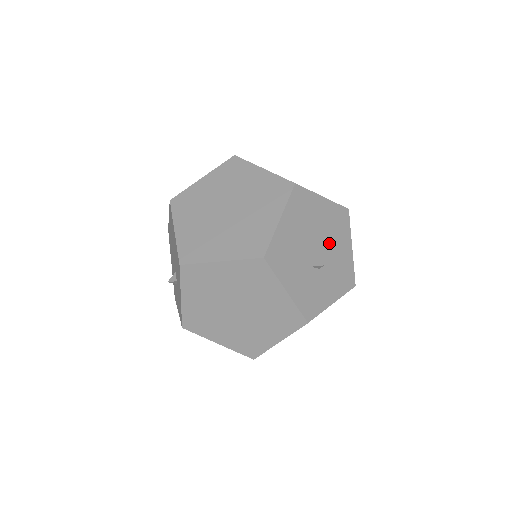
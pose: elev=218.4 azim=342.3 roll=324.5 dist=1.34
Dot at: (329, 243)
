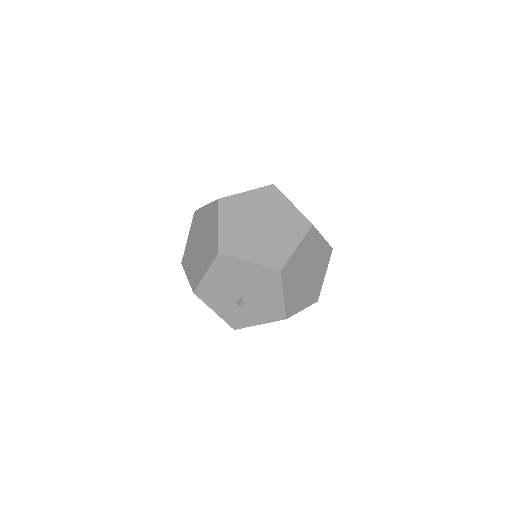
Dot at: (256, 291)
